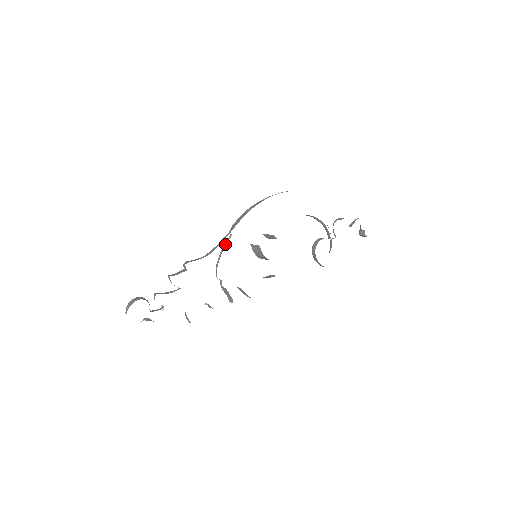
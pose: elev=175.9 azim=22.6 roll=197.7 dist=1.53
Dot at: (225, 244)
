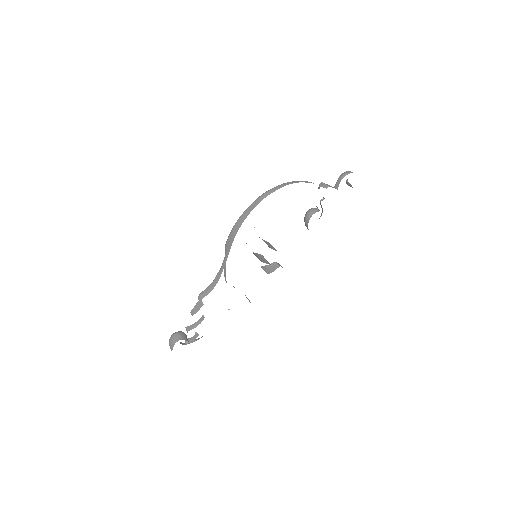
Dot at: occluded
